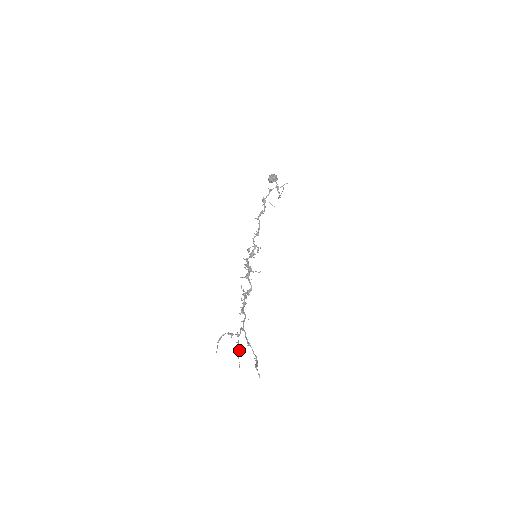
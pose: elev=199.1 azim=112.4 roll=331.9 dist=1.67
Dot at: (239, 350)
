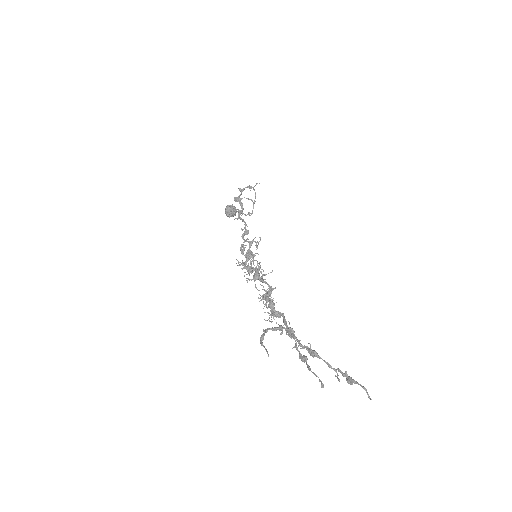
Dot at: (305, 357)
